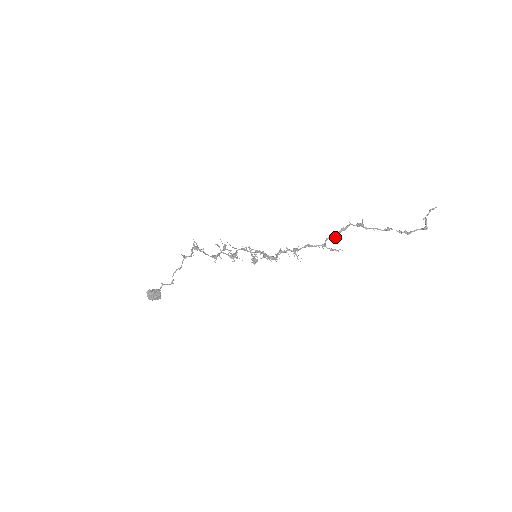
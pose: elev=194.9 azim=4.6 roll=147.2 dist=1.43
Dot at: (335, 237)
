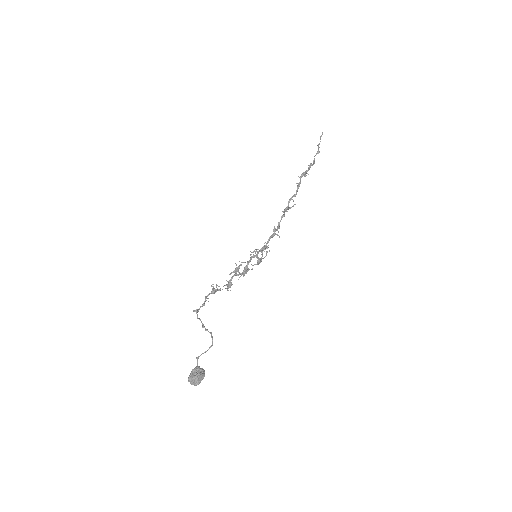
Dot at: (295, 196)
